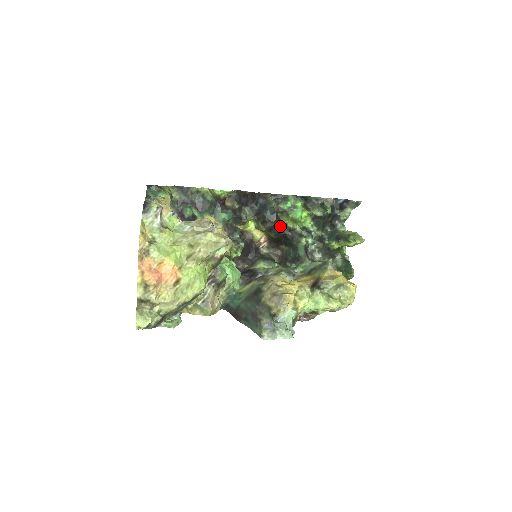
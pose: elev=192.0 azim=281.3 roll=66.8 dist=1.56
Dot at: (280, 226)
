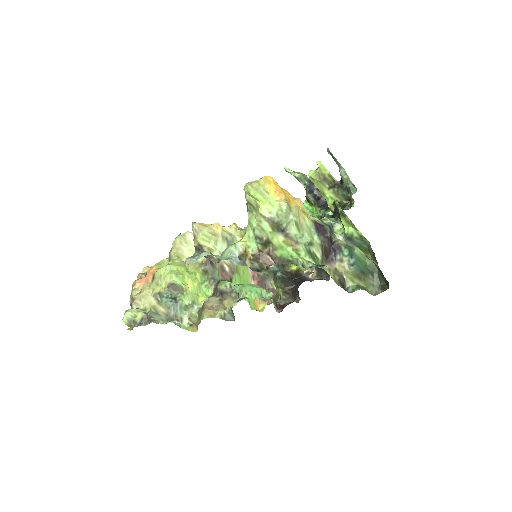
Dot at: occluded
